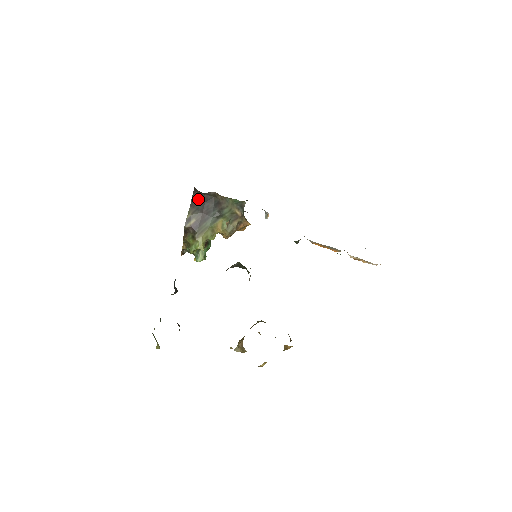
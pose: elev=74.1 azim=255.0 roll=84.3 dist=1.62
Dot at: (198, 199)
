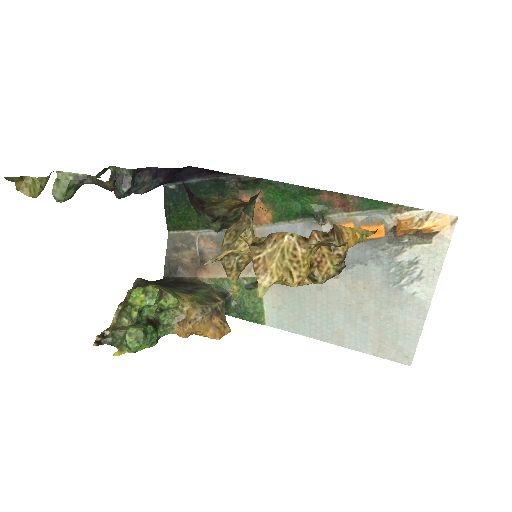
Dot at: (165, 281)
